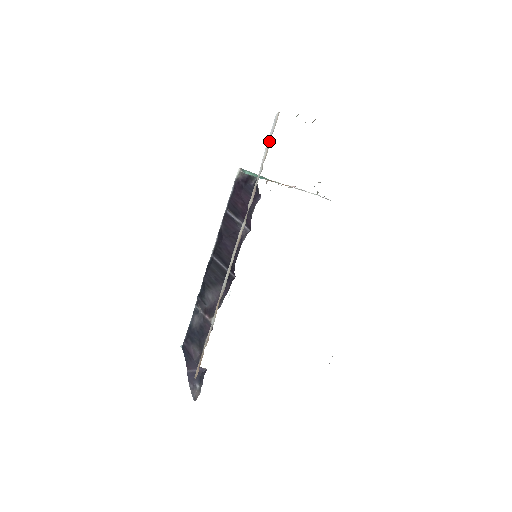
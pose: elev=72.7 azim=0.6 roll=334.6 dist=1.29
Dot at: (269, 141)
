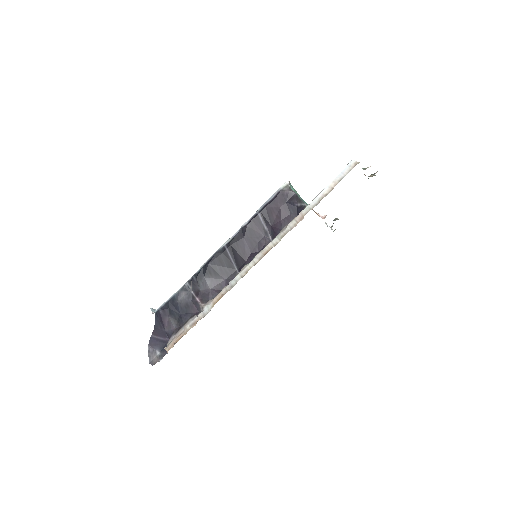
Dot at: (336, 182)
